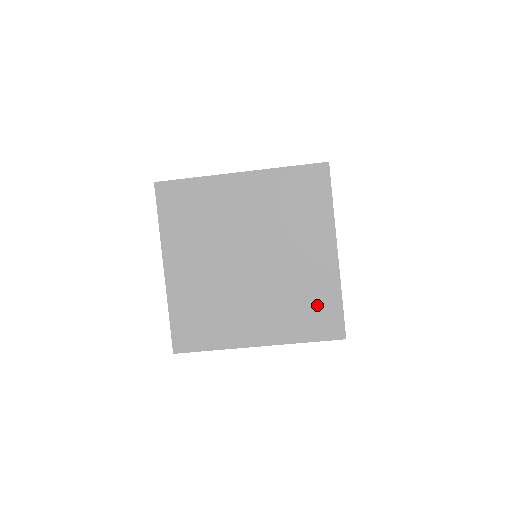
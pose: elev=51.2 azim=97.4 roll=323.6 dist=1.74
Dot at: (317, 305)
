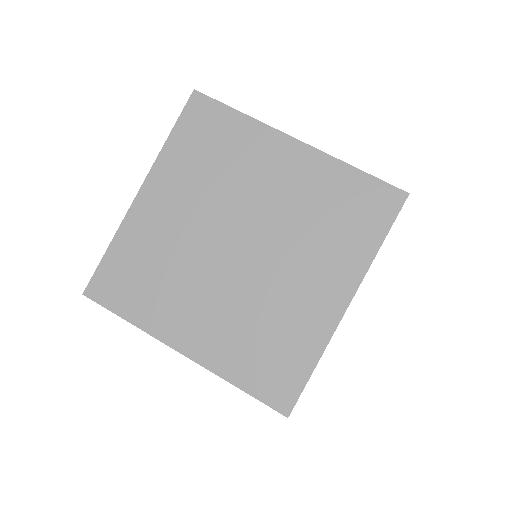
Dot at: occluded
